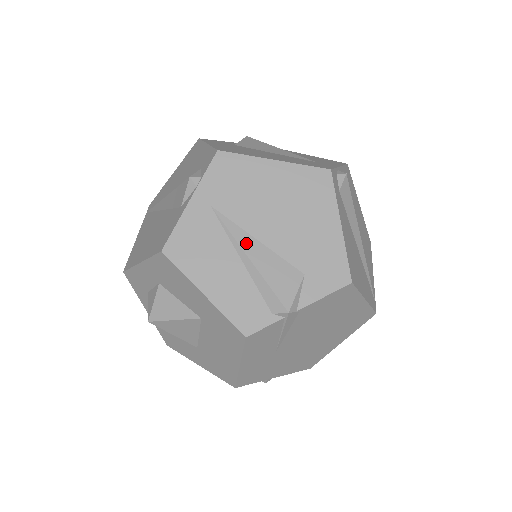
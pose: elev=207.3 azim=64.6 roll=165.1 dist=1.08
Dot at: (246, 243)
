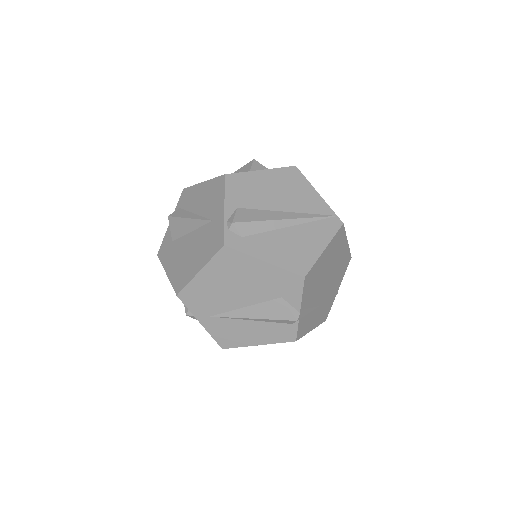
Dot at: (243, 314)
